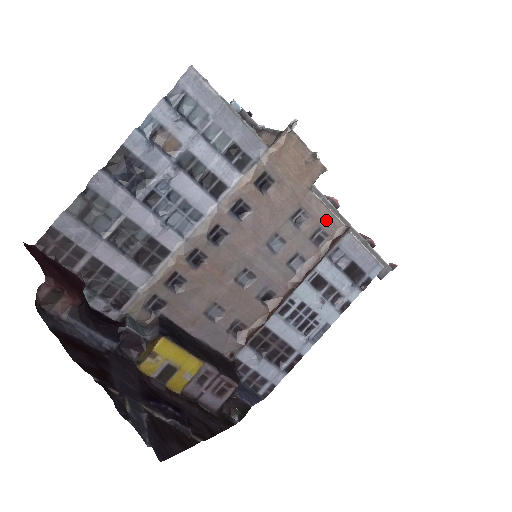
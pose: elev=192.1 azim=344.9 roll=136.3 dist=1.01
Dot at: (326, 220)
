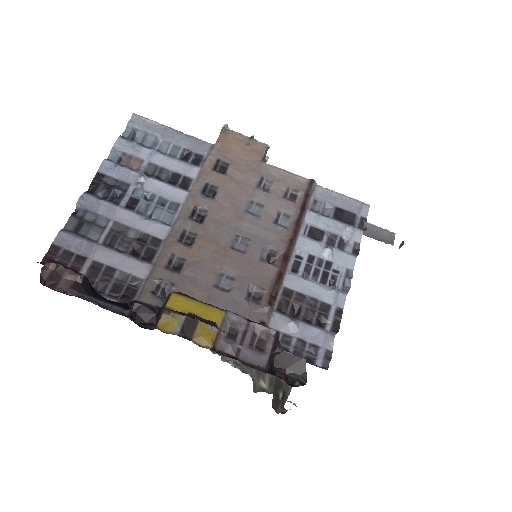
Dot at: (290, 180)
